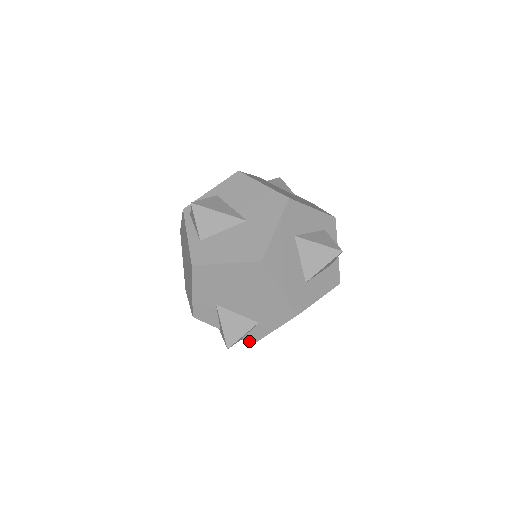
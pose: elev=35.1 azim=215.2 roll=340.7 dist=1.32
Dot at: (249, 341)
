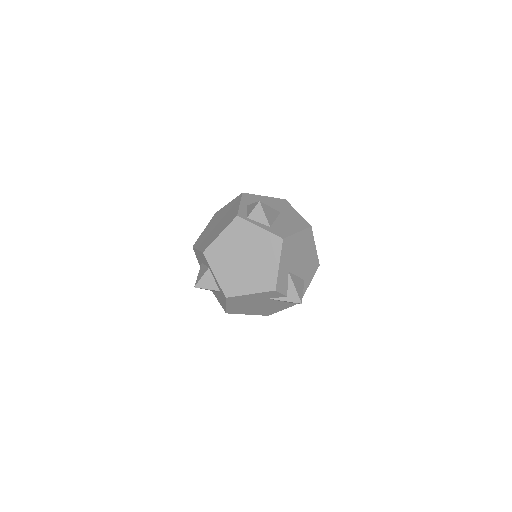
Dot at: occluded
